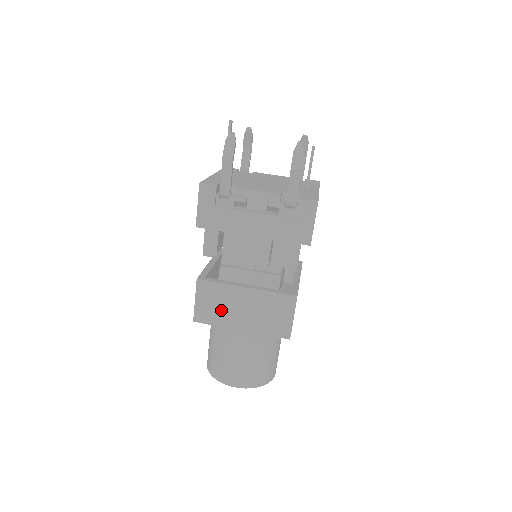
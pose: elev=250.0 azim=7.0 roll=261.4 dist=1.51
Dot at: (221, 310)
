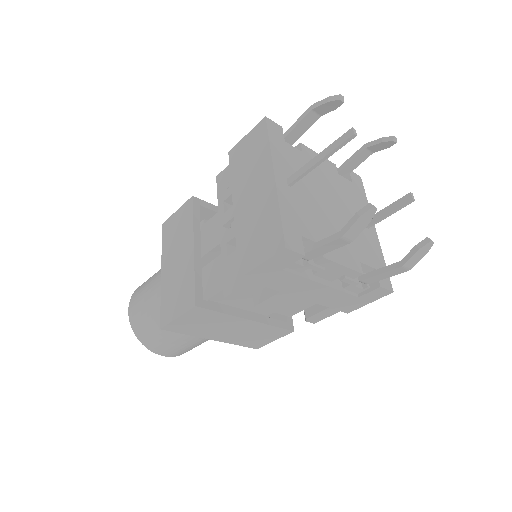
Dot at: (203, 327)
